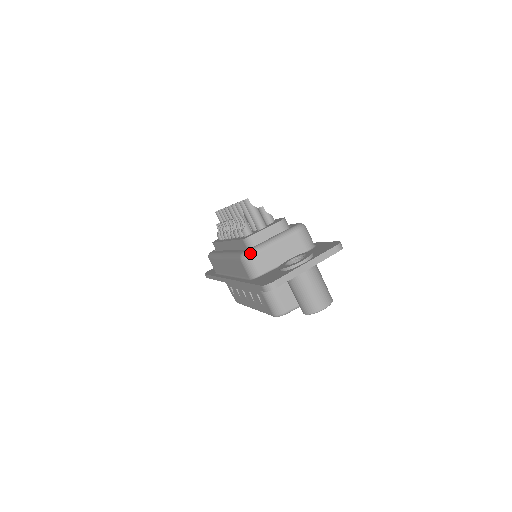
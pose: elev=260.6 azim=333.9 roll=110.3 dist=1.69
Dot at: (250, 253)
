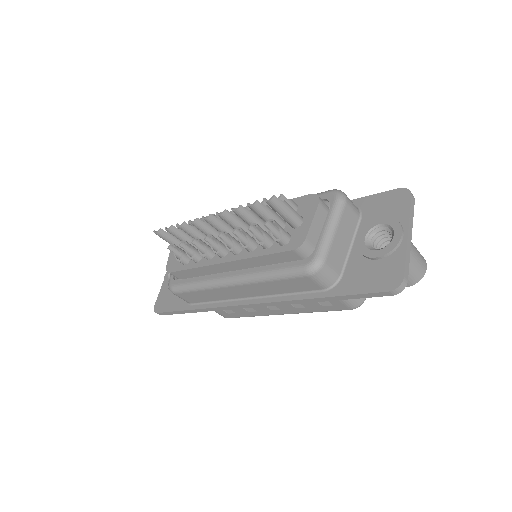
Dot at: (321, 261)
